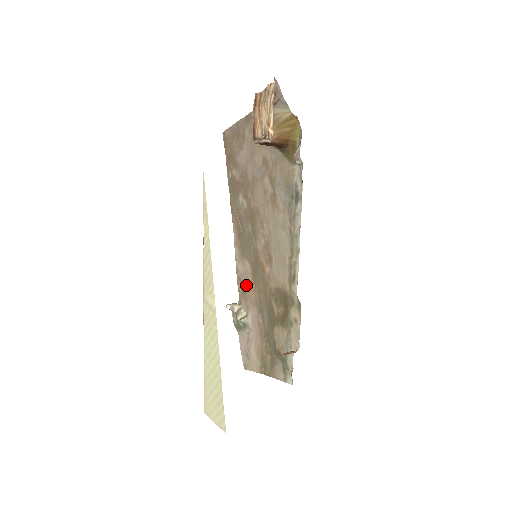
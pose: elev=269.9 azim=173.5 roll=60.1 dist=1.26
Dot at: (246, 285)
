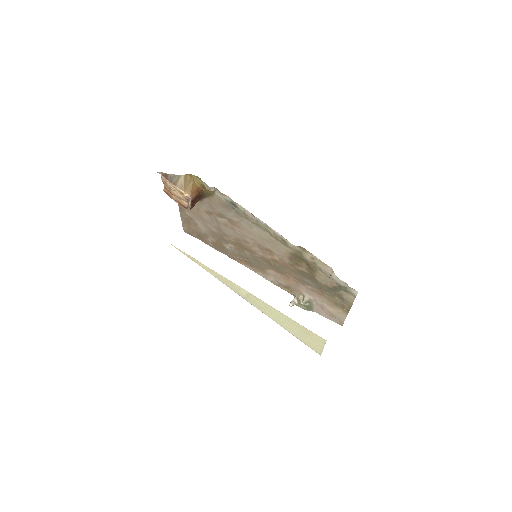
Dot at: (284, 282)
